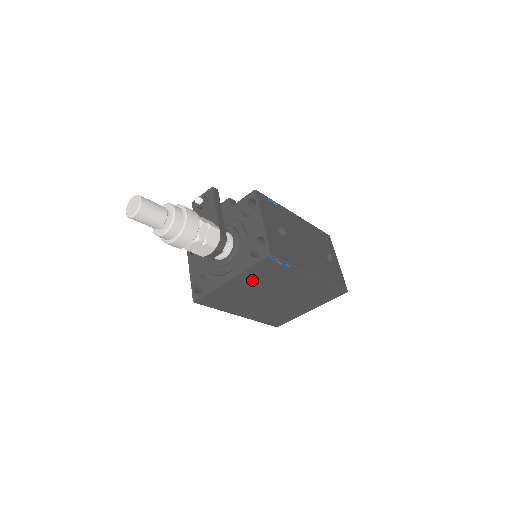
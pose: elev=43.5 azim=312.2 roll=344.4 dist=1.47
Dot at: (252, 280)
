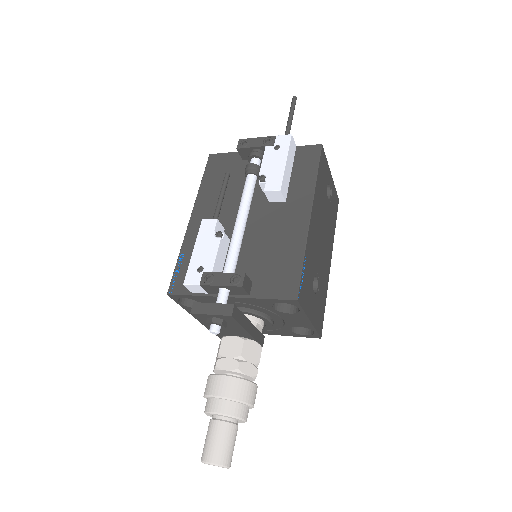
Dot at: occluded
